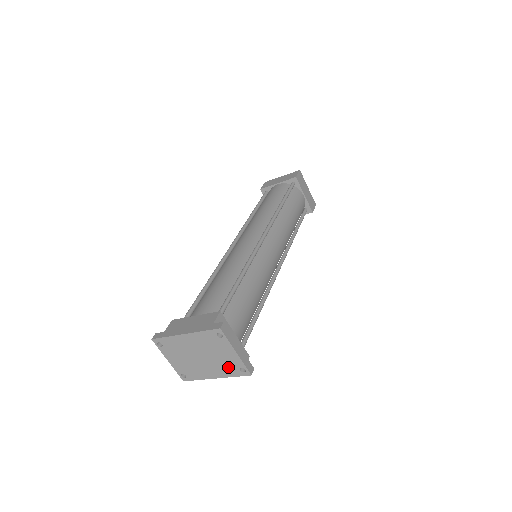
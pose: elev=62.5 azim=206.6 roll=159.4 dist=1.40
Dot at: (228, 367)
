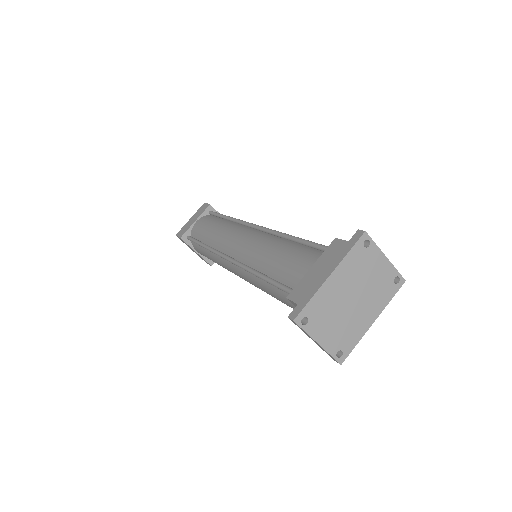
Dot at: (383, 289)
